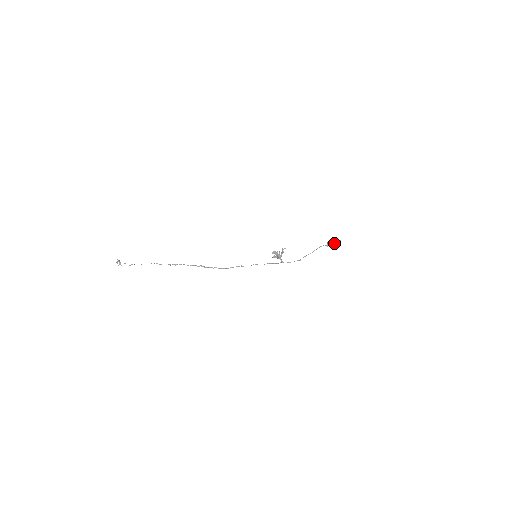
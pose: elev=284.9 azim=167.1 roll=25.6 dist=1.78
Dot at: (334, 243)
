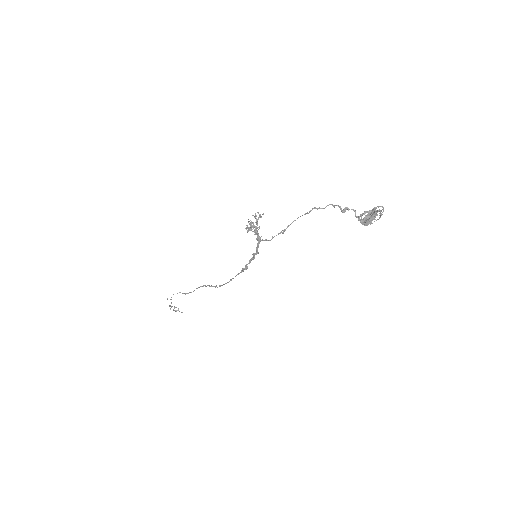
Dot at: (370, 214)
